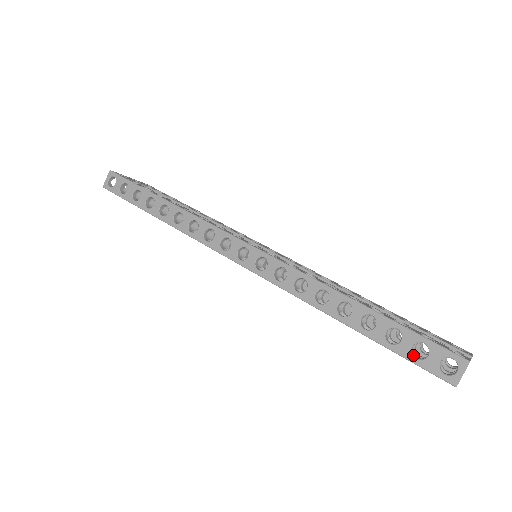
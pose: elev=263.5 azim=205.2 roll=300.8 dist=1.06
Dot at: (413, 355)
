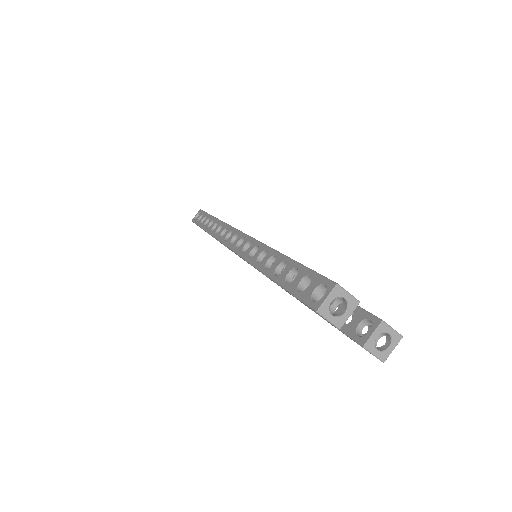
Dot at: (298, 289)
